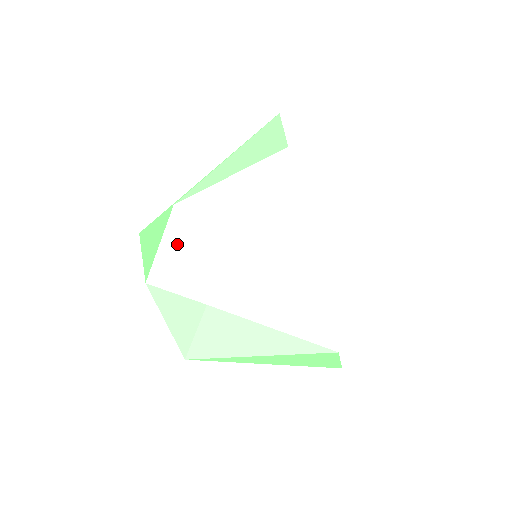
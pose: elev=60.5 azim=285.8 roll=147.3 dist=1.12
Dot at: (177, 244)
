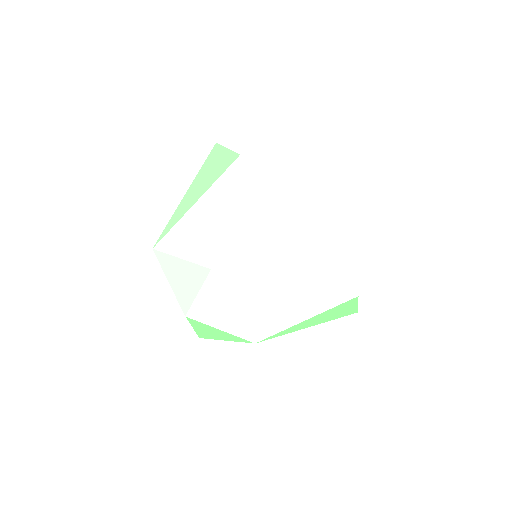
Dot at: (174, 267)
